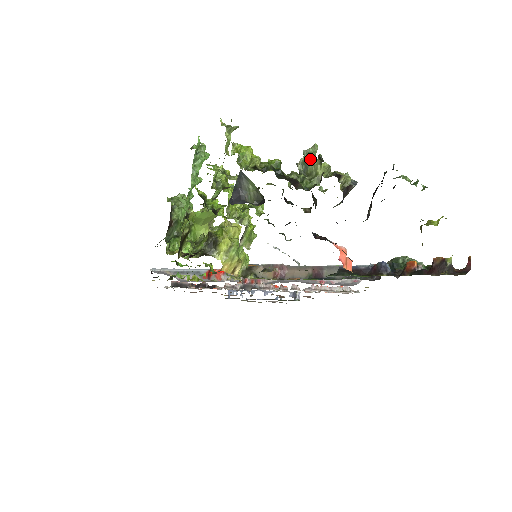
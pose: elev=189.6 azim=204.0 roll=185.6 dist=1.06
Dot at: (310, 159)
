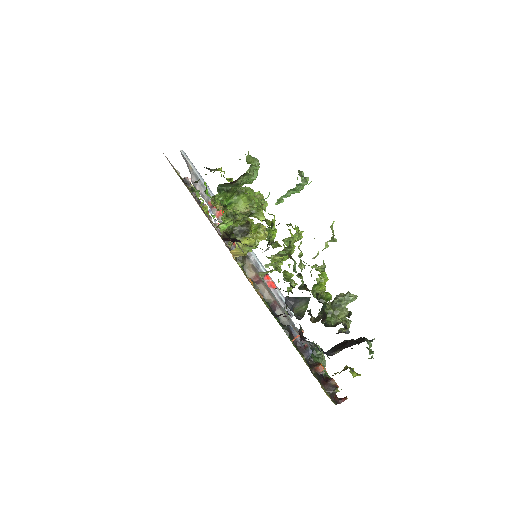
Dot at: (345, 302)
